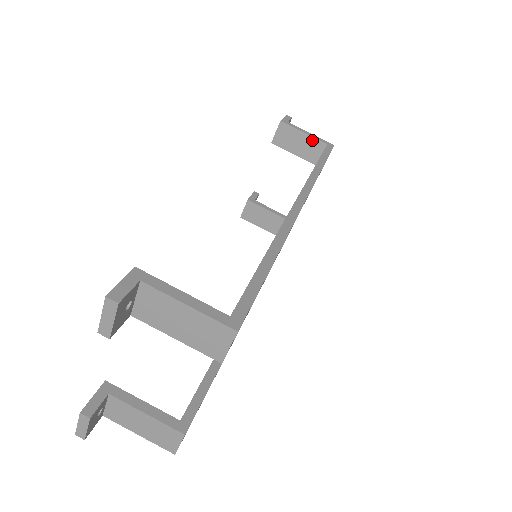
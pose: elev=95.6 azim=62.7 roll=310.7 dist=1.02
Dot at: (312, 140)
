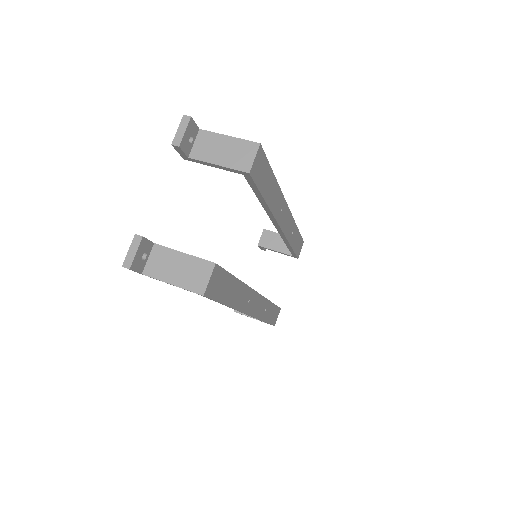
Dot at: occluded
